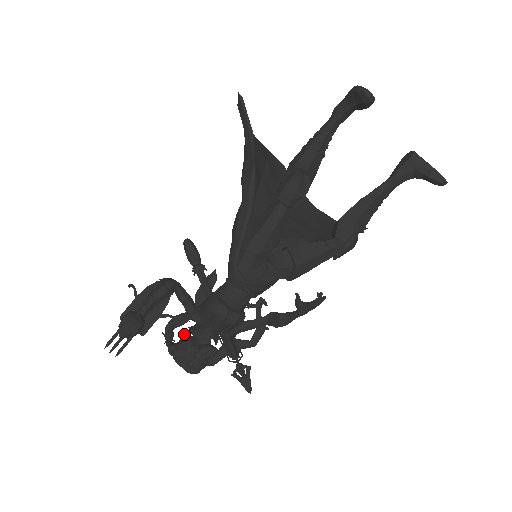
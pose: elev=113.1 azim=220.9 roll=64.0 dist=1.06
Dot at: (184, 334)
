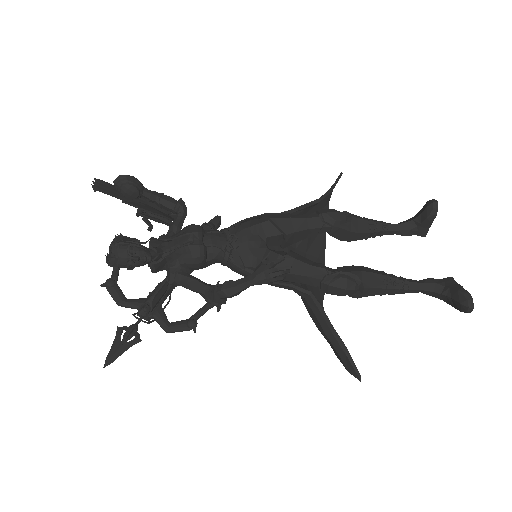
Dot at: occluded
